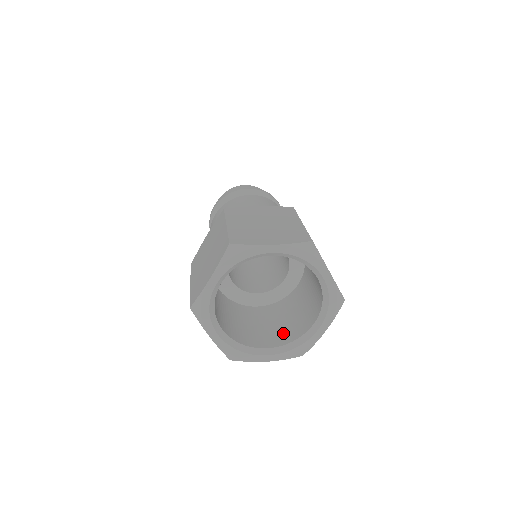
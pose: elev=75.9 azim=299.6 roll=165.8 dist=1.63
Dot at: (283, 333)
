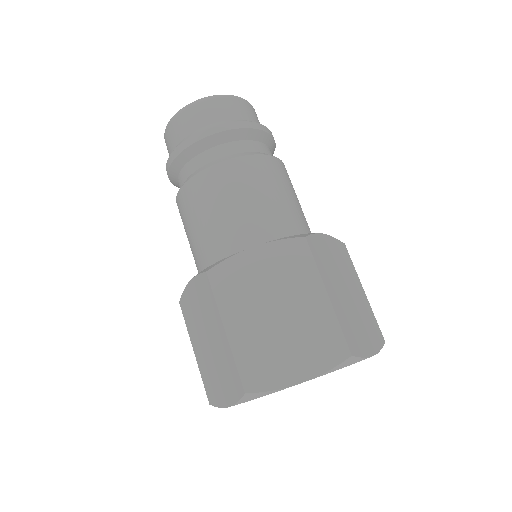
Dot at: occluded
